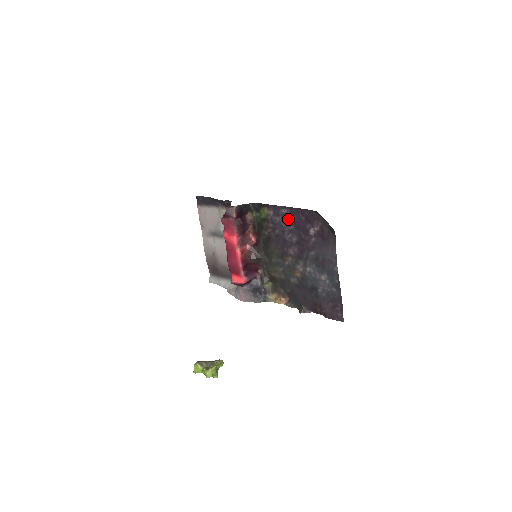
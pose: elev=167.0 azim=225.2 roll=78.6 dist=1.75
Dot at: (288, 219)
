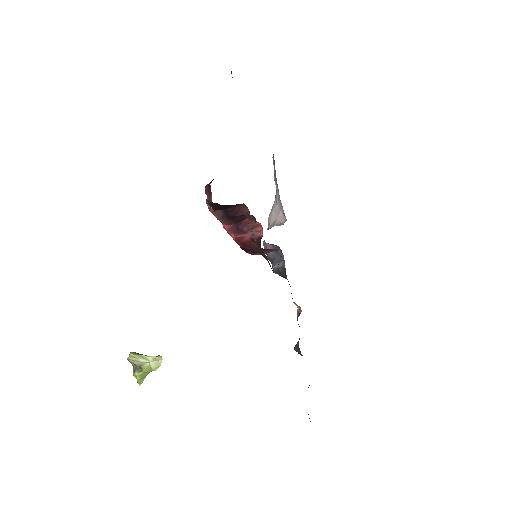
Dot at: occluded
